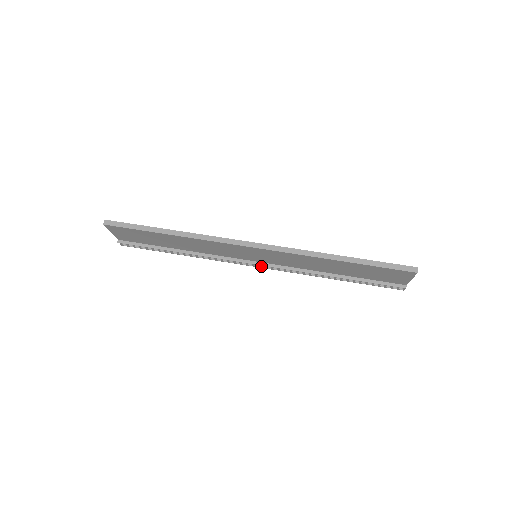
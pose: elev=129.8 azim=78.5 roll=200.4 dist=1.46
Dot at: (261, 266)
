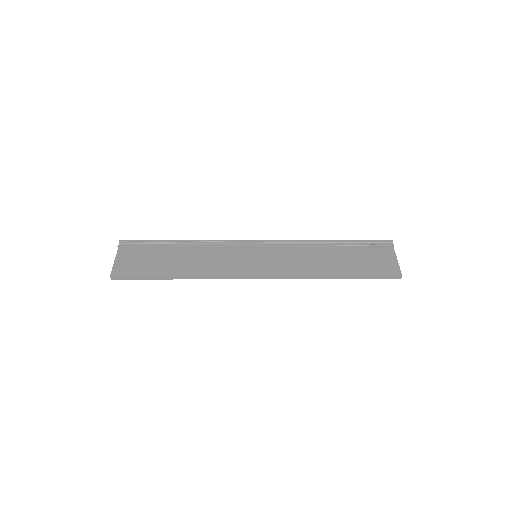
Dot at: occluded
